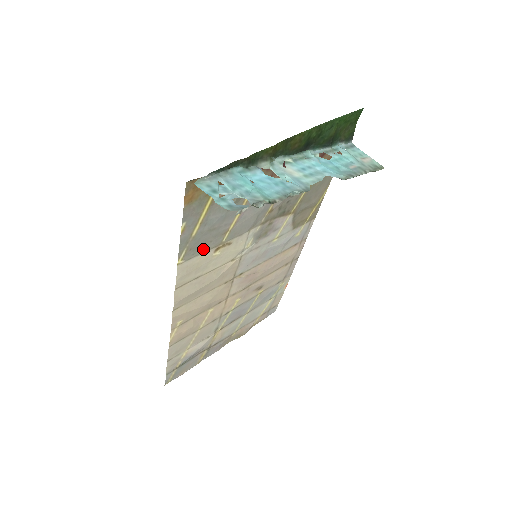
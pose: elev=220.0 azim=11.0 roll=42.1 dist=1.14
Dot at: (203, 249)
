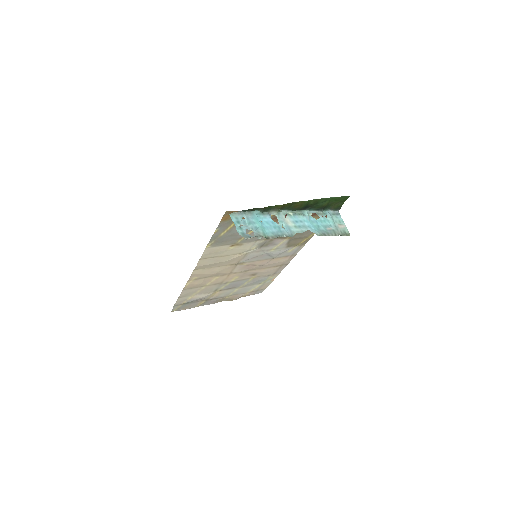
Dot at: (224, 243)
